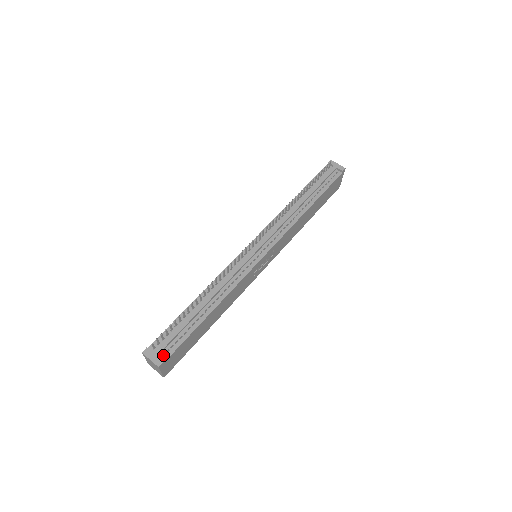
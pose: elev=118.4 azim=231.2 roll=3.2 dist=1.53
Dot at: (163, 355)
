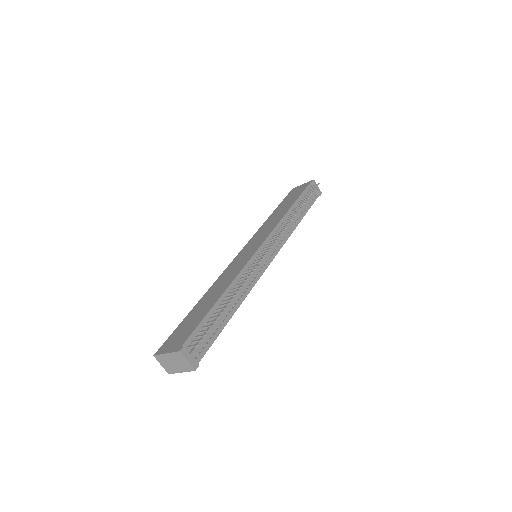
Dot at: (195, 356)
